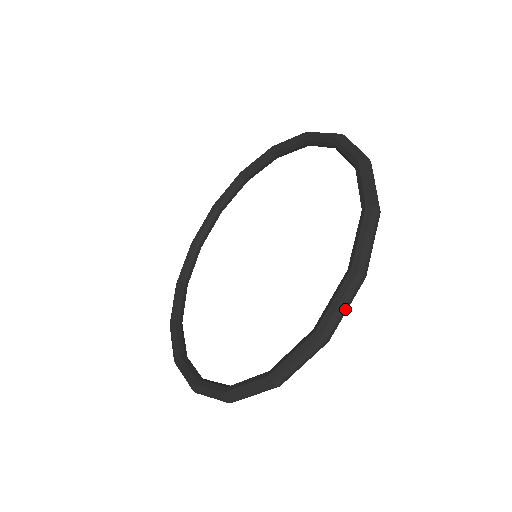
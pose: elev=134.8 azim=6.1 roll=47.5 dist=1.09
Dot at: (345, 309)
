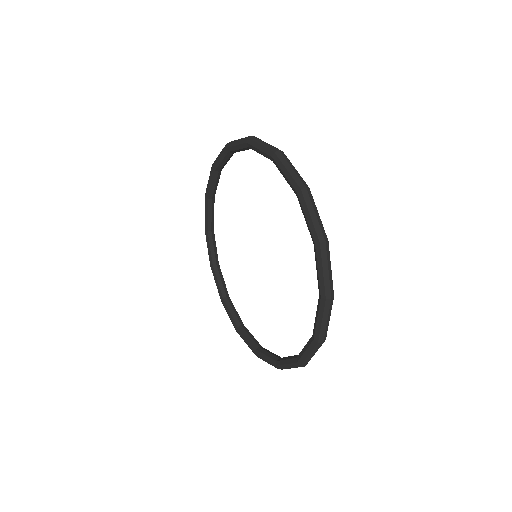
Dot at: (328, 321)
